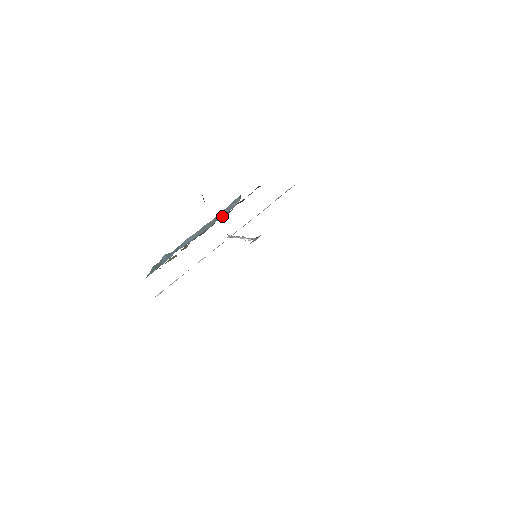
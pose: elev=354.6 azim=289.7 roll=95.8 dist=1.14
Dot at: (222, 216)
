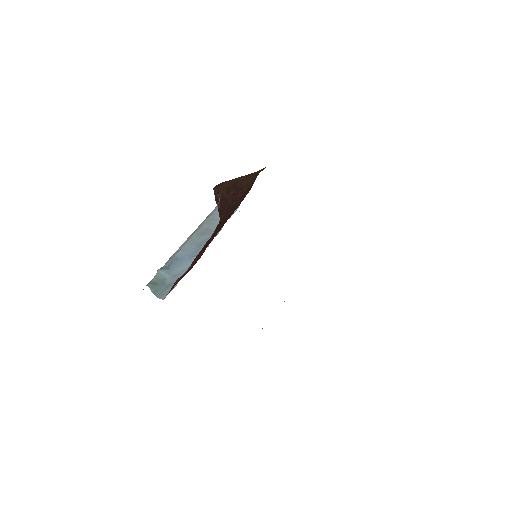
Dot at: (229, 218)
